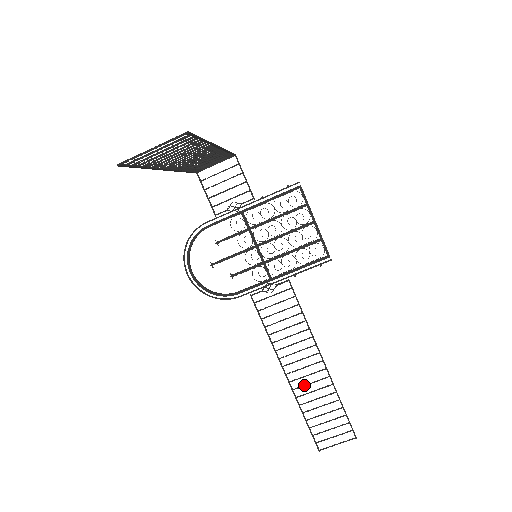
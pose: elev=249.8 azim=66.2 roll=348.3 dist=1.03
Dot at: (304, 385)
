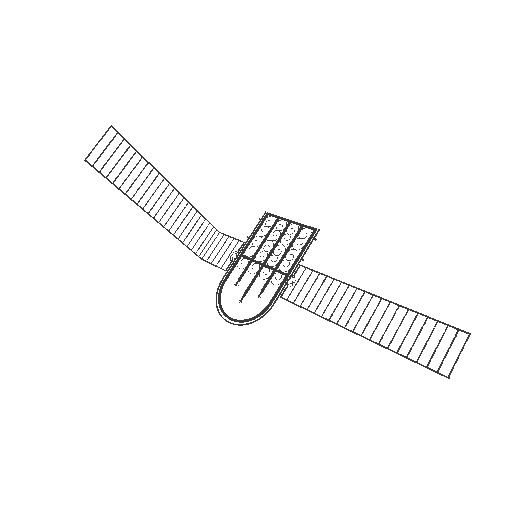
Dot at: (376, 328)
